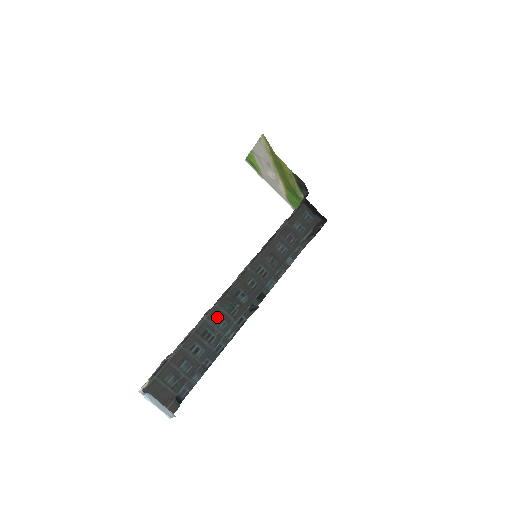
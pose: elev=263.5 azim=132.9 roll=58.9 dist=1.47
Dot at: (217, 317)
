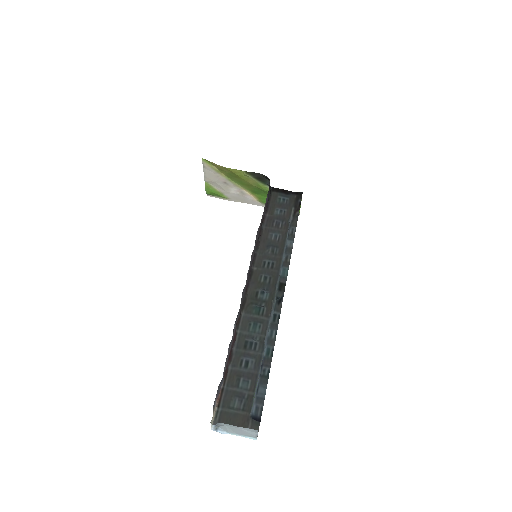
Dot at: (249, 324)
